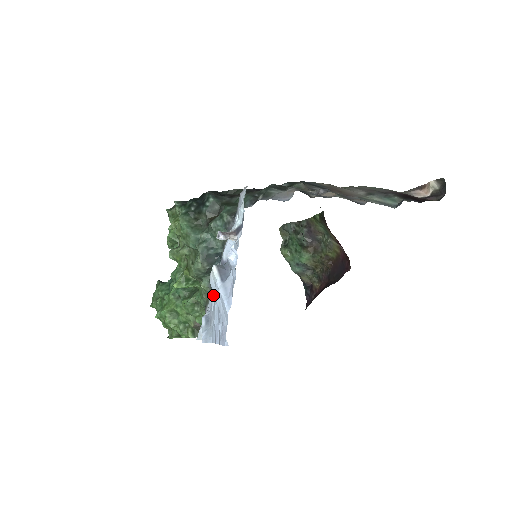
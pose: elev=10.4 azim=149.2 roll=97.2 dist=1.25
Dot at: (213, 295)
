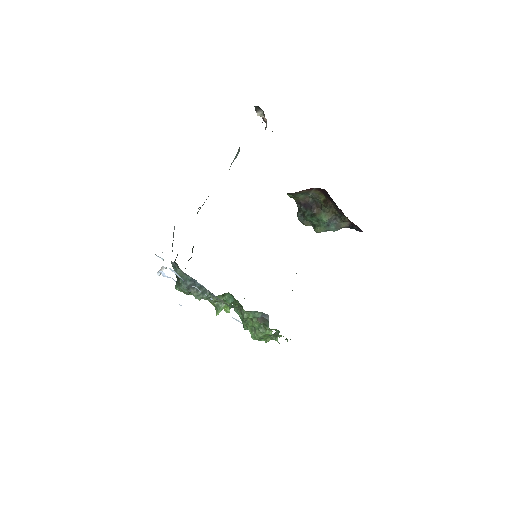
Dot at: occluded
